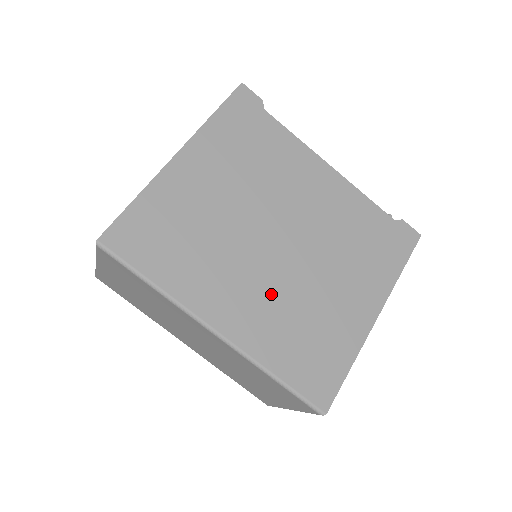
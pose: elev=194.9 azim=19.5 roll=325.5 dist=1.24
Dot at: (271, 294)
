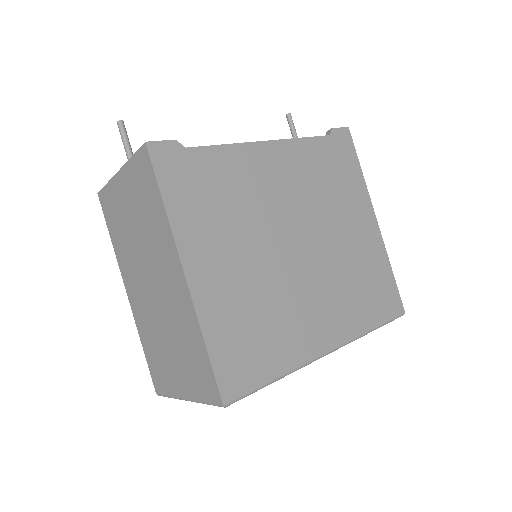
Dot at: (328, 287)
